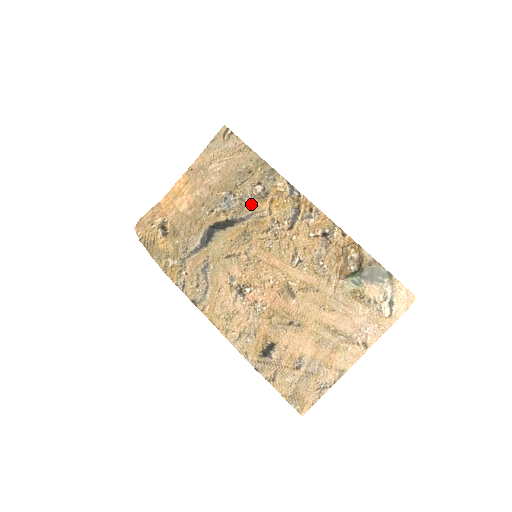
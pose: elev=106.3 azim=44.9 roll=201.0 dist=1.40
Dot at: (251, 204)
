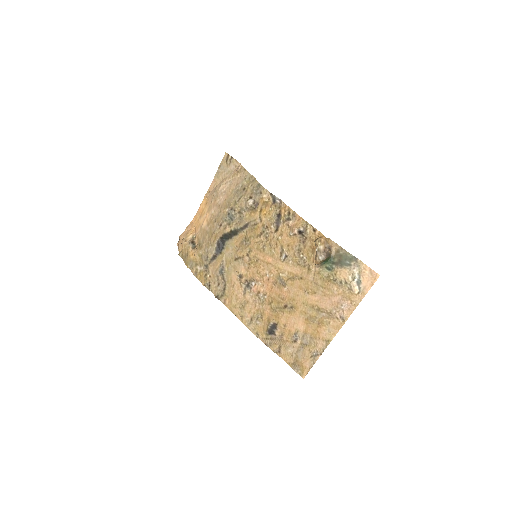
Dot at: (247, 215)
